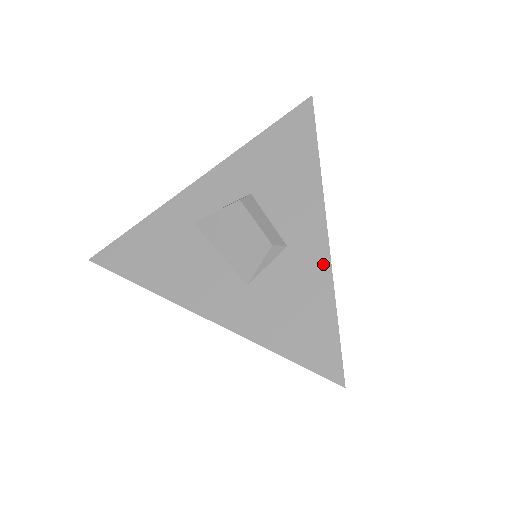
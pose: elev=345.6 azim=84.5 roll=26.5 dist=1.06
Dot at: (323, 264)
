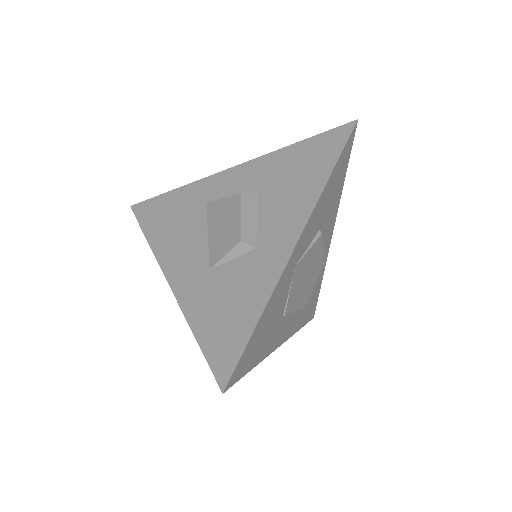
Dot at: (273, 276)
